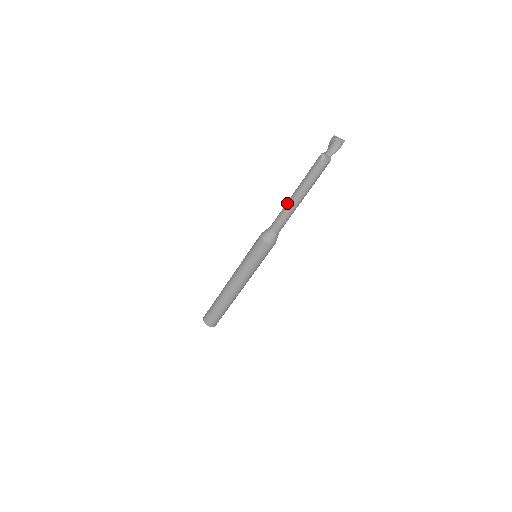
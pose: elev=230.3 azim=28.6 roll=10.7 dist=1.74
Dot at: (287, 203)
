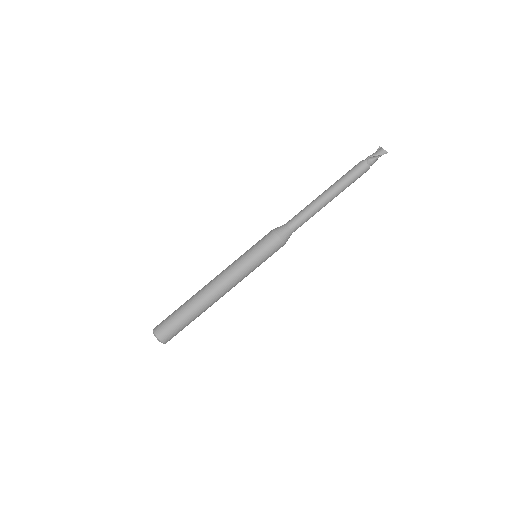
Dot at: occluded
